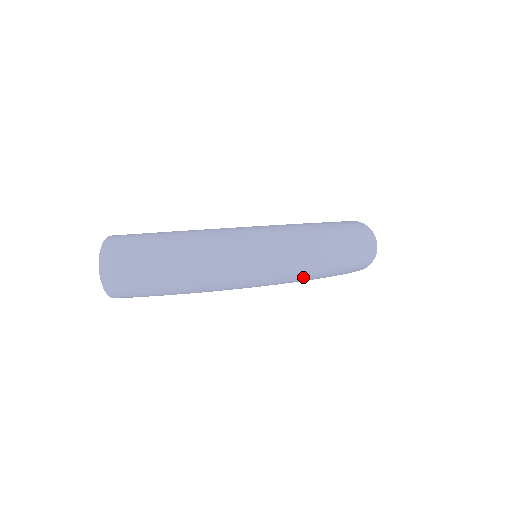
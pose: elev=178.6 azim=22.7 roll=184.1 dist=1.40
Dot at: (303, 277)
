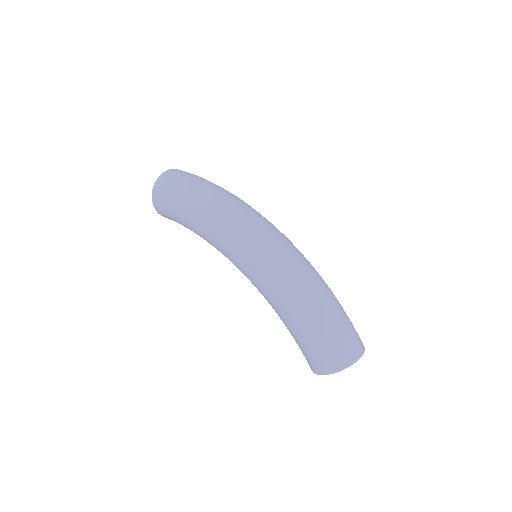
Dot at: (275, 276)
